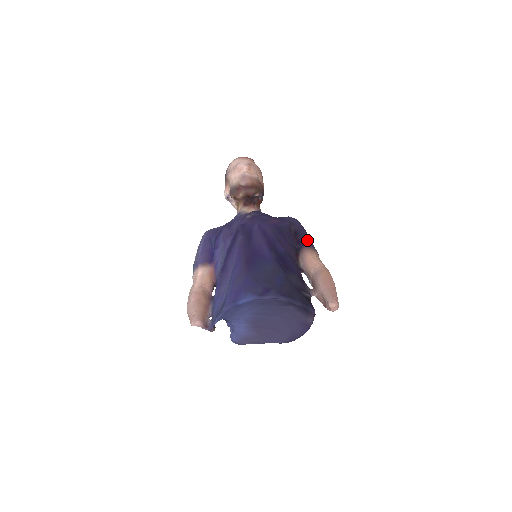
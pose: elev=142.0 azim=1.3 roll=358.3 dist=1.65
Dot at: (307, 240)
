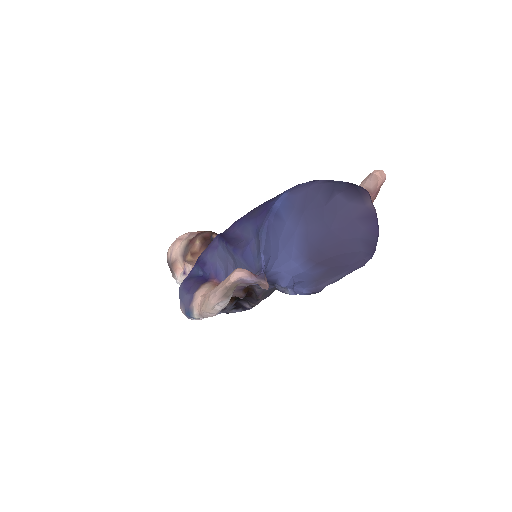
Dot at: occluded
